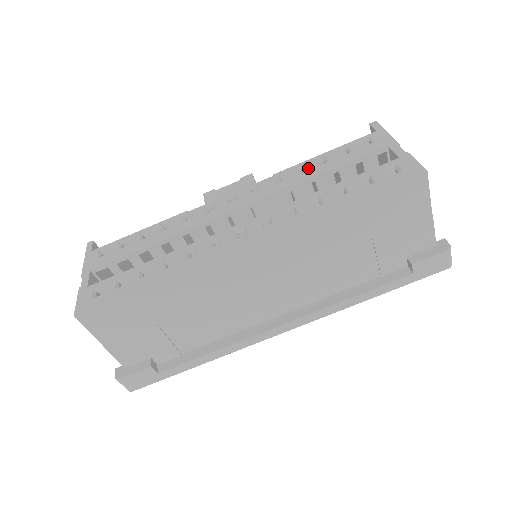
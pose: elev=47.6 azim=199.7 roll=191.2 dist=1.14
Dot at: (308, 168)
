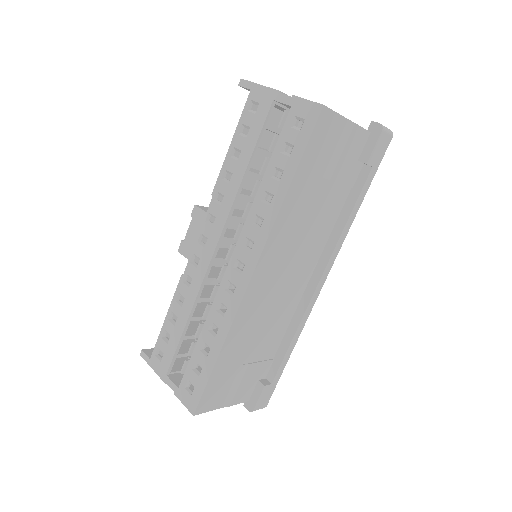
Dot at: (232, 169)
